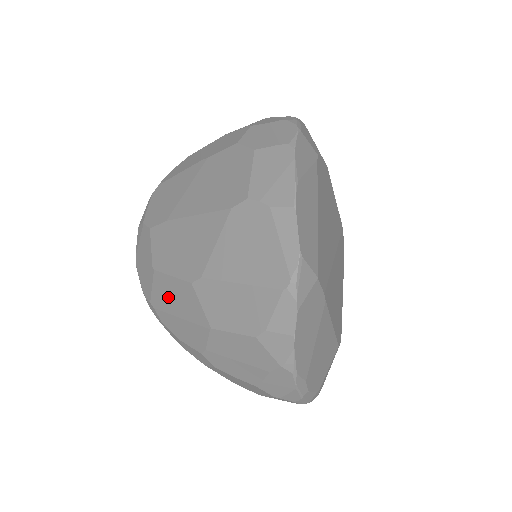
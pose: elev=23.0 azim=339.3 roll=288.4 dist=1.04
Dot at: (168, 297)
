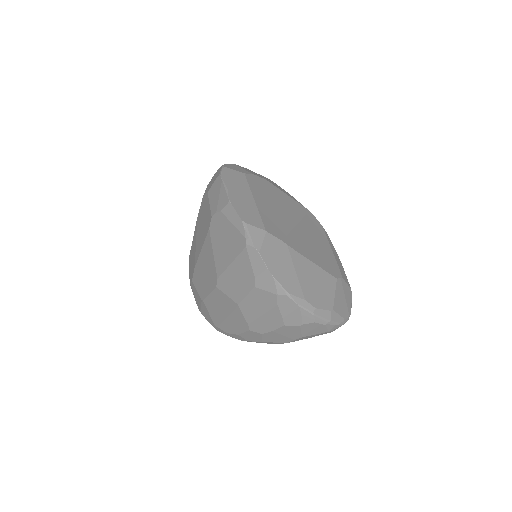
Dot at: (216, 310)
